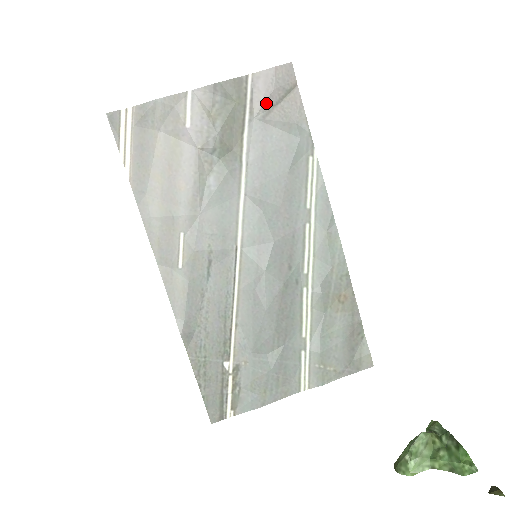
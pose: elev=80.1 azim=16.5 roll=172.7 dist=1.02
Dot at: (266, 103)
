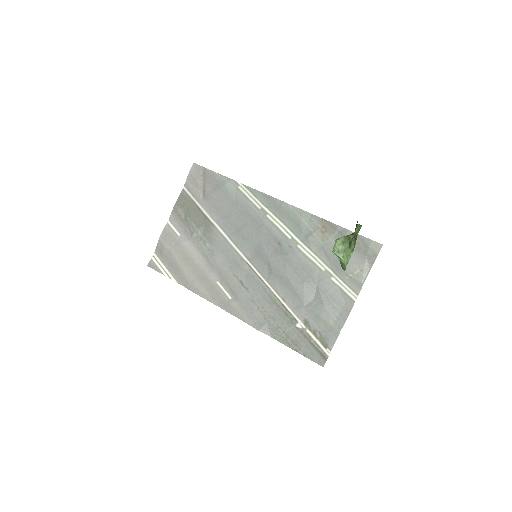
Dot at: (200, 190)
